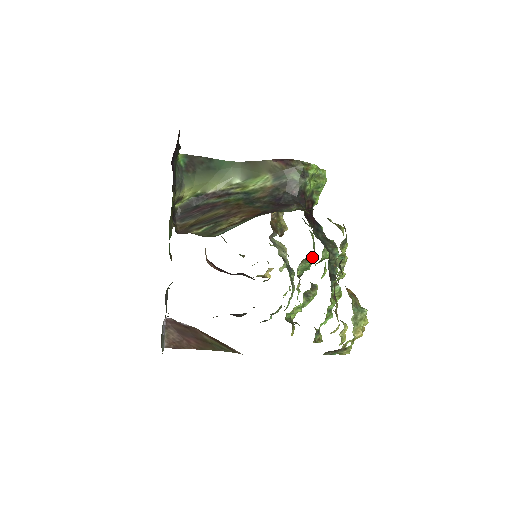
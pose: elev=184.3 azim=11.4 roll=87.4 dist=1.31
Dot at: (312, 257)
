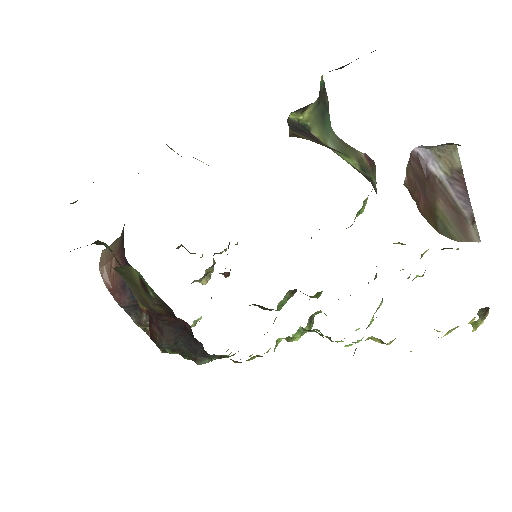
Dot at: (293, 295)
